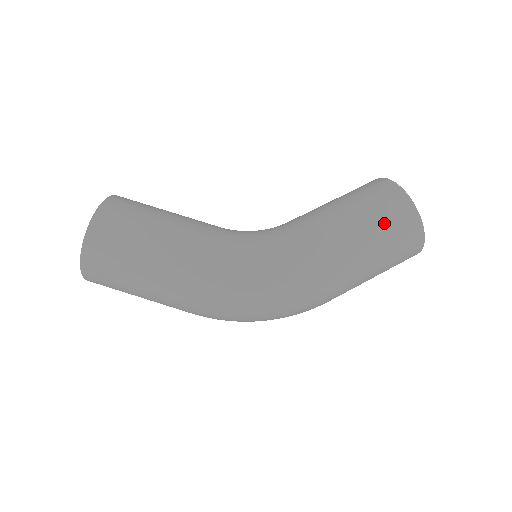
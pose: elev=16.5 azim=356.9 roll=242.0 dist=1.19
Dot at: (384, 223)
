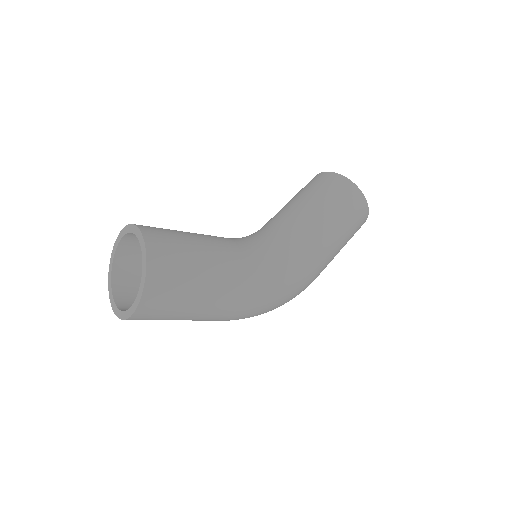
Dot at: (352, 222)
